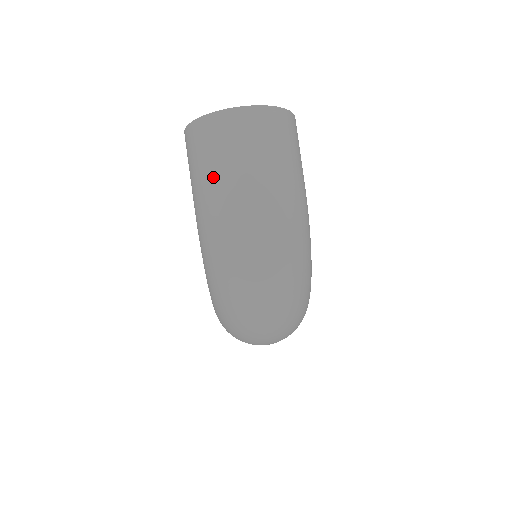
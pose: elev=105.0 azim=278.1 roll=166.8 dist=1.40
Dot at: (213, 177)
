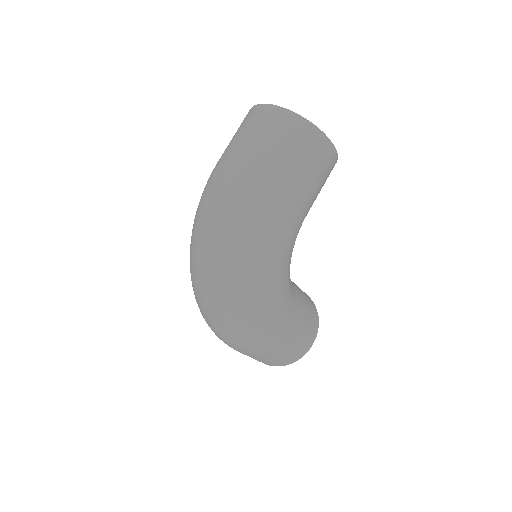
Dot at: (226, 150)
